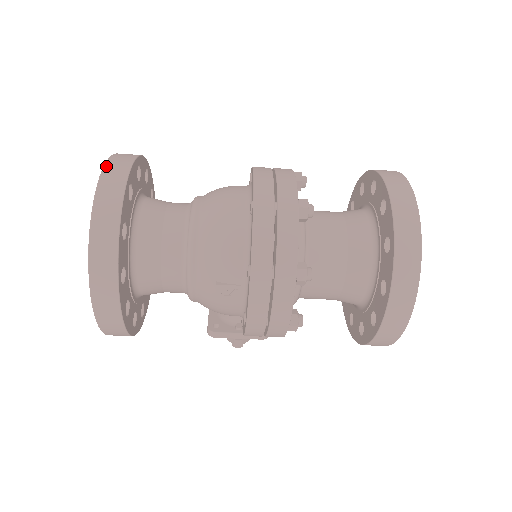
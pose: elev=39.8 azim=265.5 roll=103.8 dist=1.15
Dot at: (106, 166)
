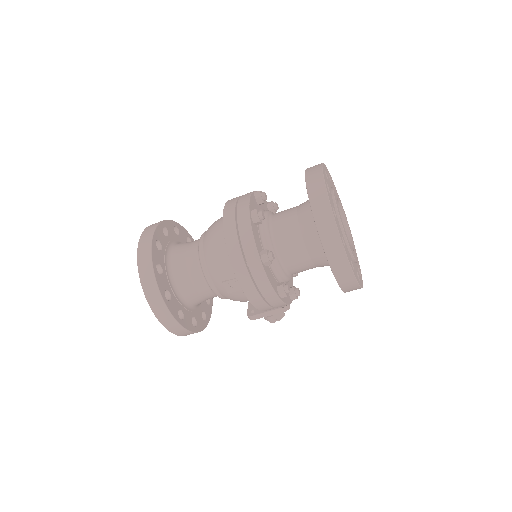
Dot at: (142, 235)
